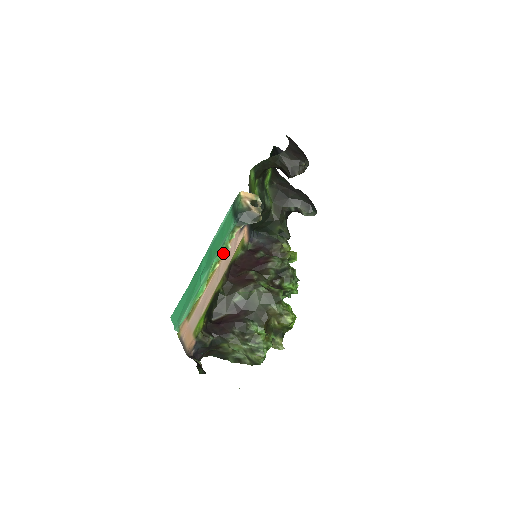
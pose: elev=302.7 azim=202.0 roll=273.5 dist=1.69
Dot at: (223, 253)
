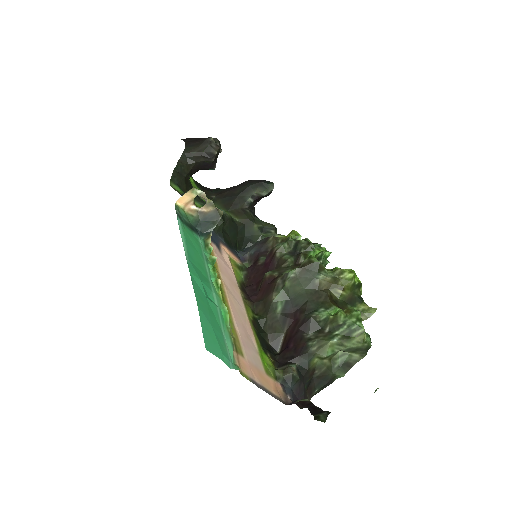
Dot at: (217, 272)
